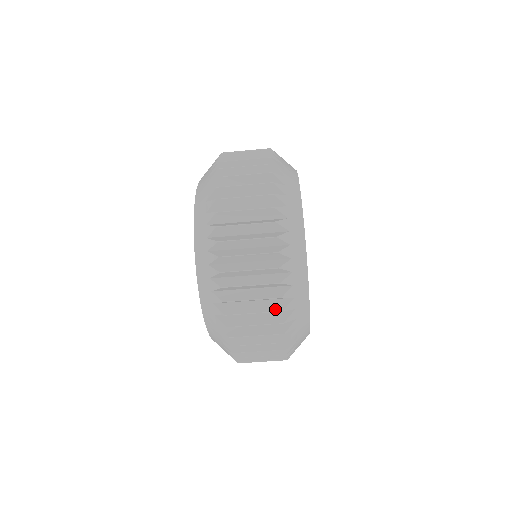
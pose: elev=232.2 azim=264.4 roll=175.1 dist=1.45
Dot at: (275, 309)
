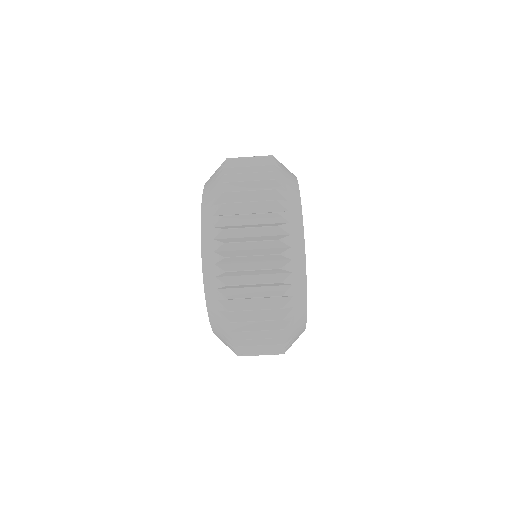
Dot at: occluded
